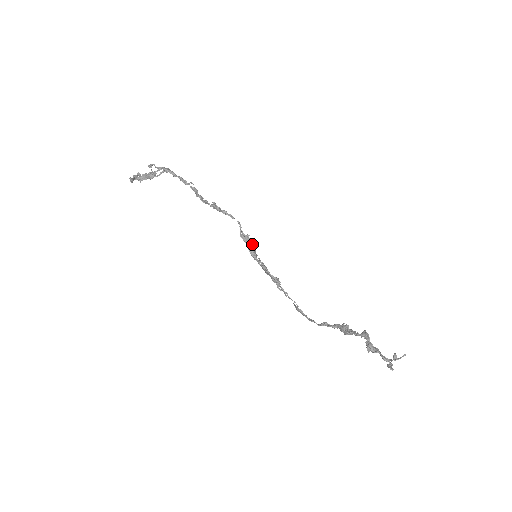
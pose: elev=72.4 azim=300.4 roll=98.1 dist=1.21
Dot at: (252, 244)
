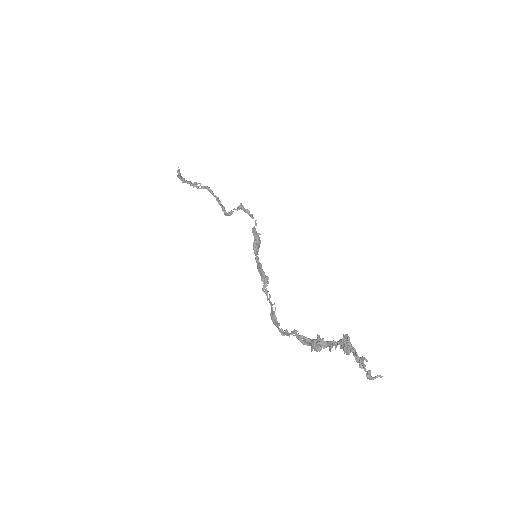
Dot at: (259, 240)
